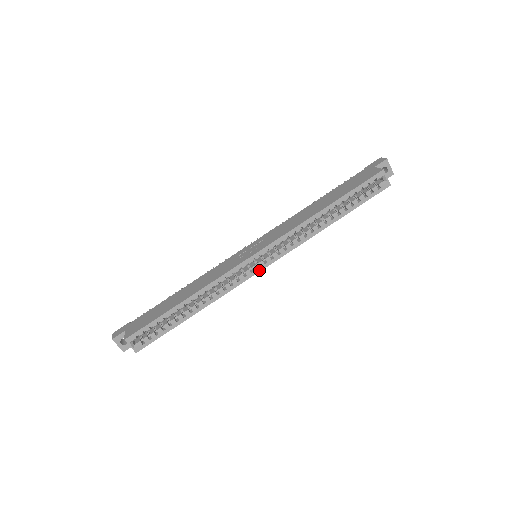
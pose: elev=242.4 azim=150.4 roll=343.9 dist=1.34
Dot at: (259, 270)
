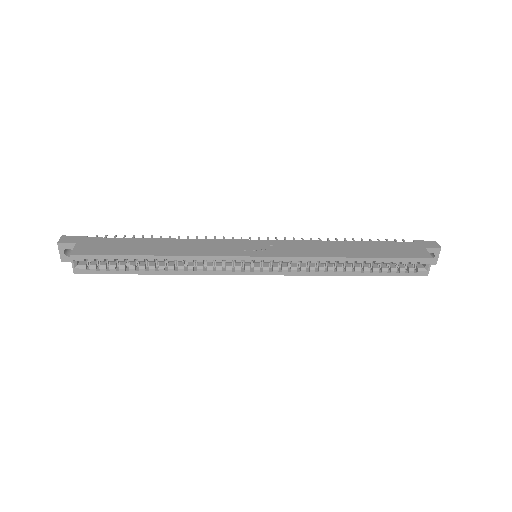
Dot at: (250, 273)
